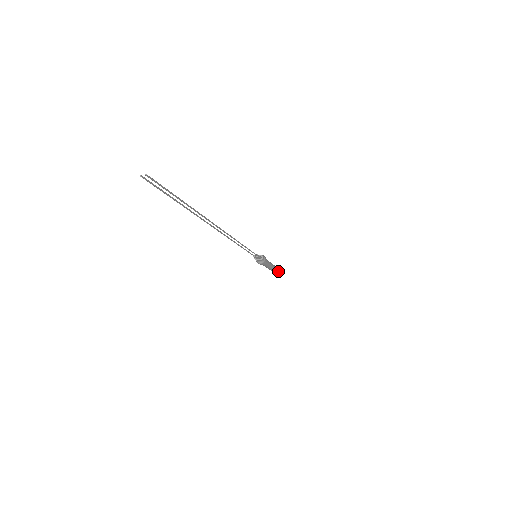
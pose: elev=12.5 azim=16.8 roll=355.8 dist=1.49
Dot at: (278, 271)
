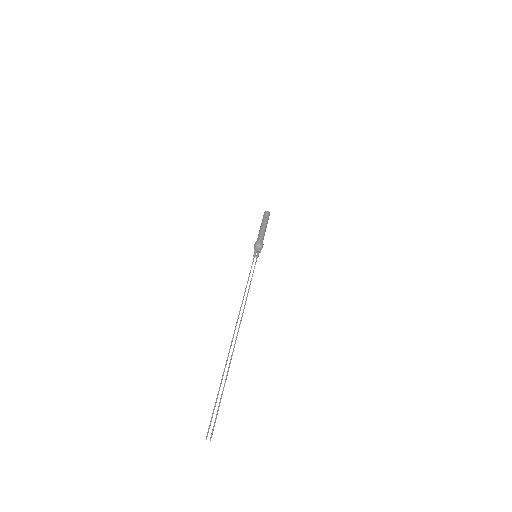
Dot at: occluded
